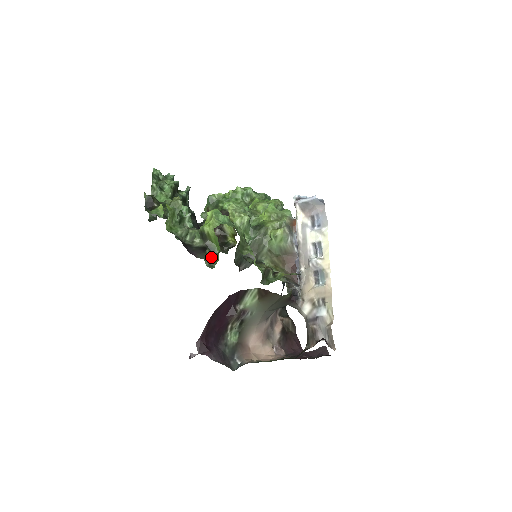
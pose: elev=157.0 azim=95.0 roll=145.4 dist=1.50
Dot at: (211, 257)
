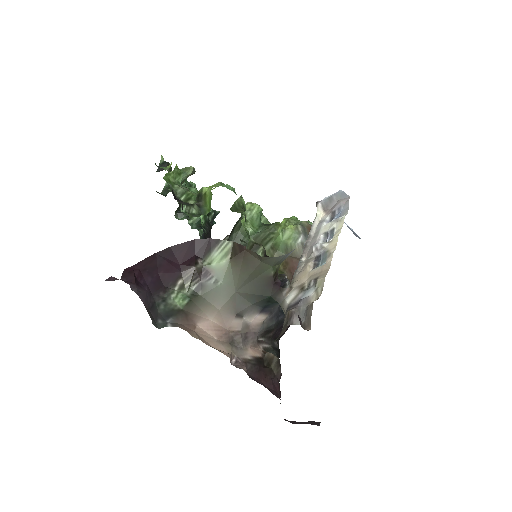
Dot at: (197, 214)
